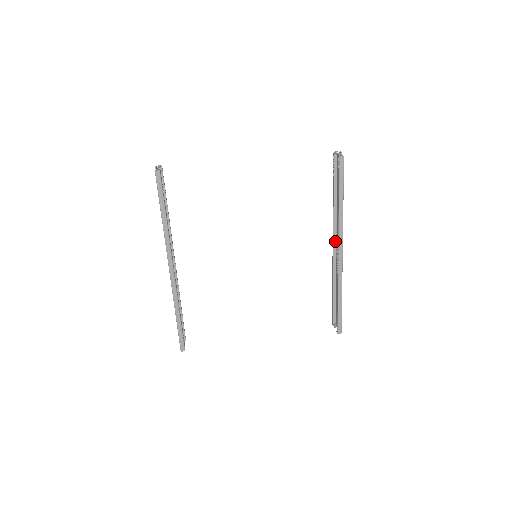
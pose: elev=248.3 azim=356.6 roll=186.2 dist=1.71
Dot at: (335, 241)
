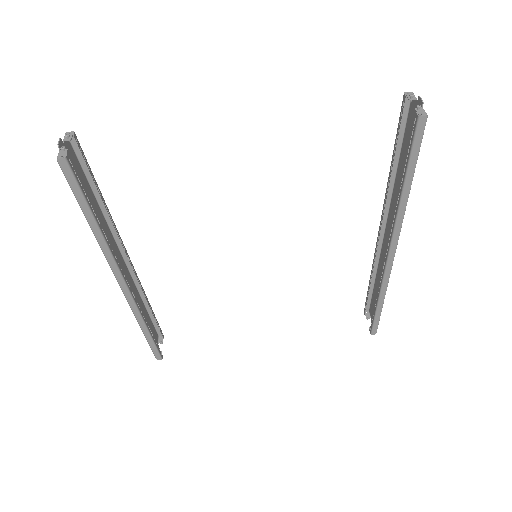
Dot at: (384, 224)
